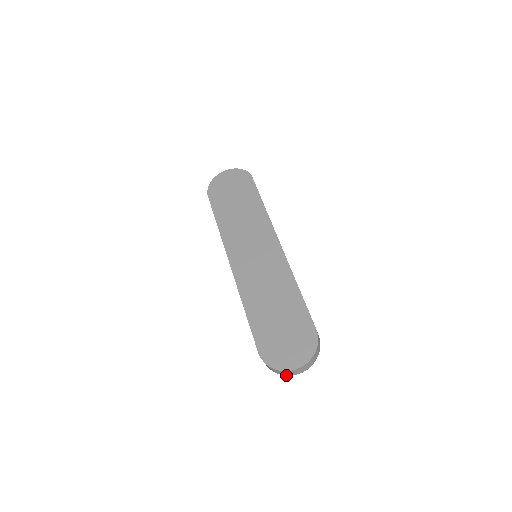
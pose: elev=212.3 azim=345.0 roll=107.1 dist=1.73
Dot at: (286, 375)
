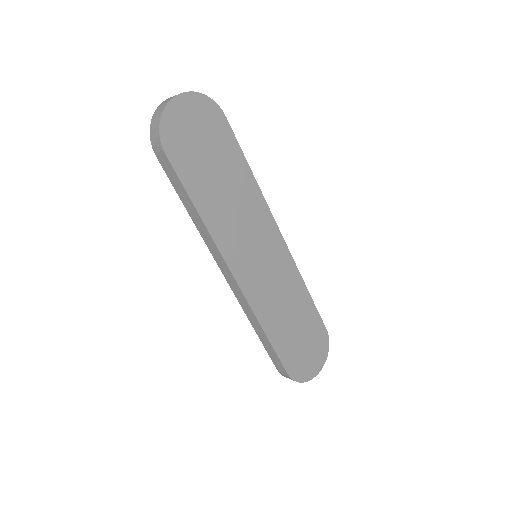
Dot at: occluded
